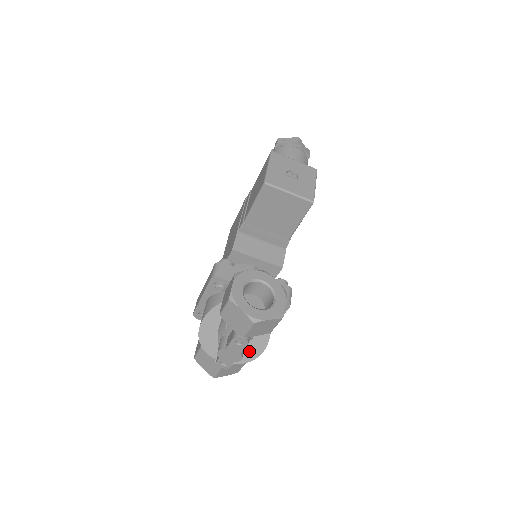
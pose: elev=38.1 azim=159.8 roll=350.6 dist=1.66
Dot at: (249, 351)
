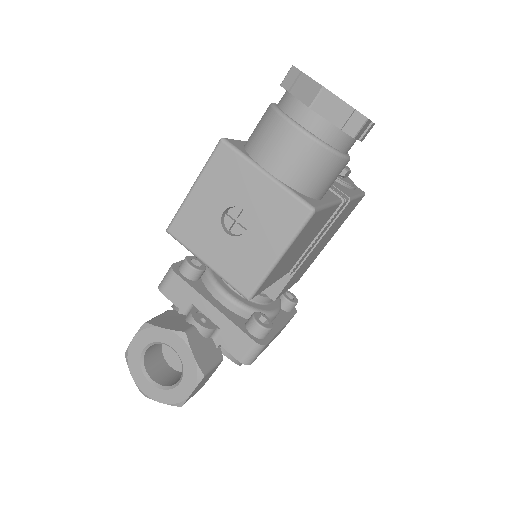
Dot at: occluded
